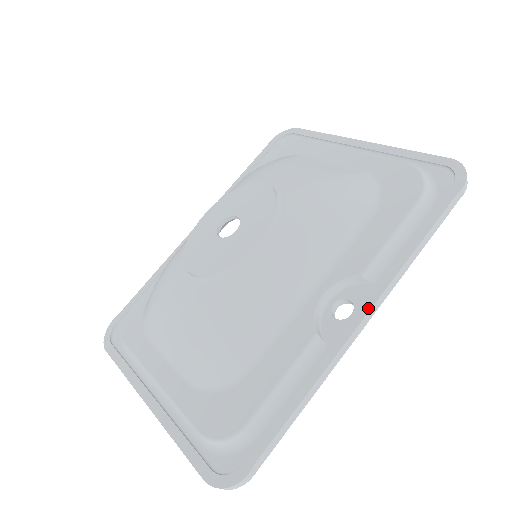
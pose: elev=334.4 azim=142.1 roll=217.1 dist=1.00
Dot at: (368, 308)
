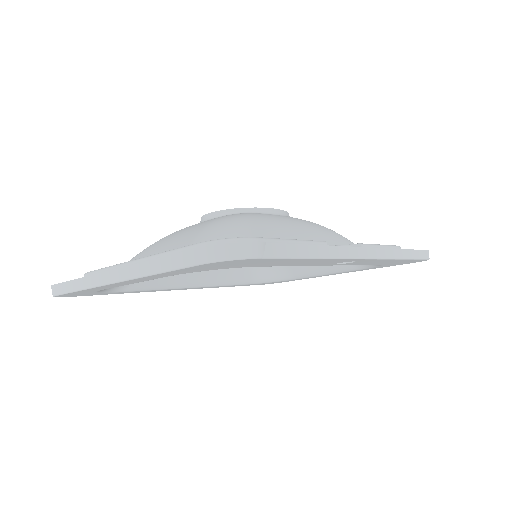
Dot at: (369, 247)
